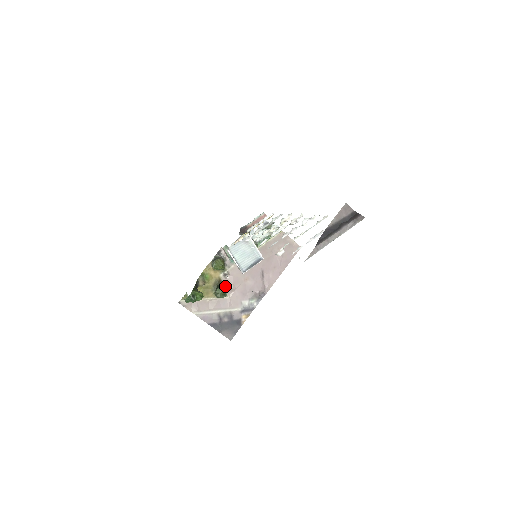
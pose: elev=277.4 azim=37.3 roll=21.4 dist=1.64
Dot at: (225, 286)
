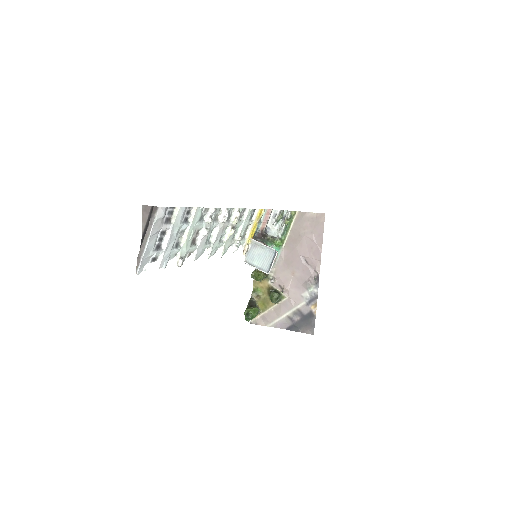
Dot at: (278, 290)
